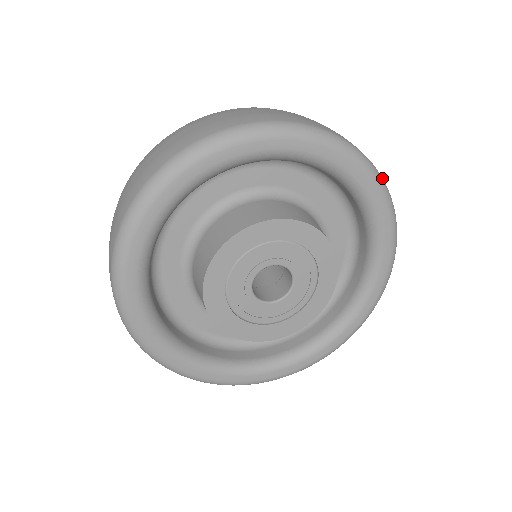
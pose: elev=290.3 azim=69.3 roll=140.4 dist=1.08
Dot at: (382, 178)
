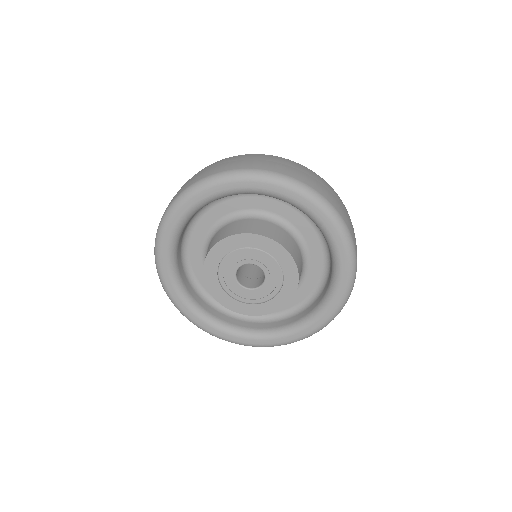
Dot at: (234, 171)
